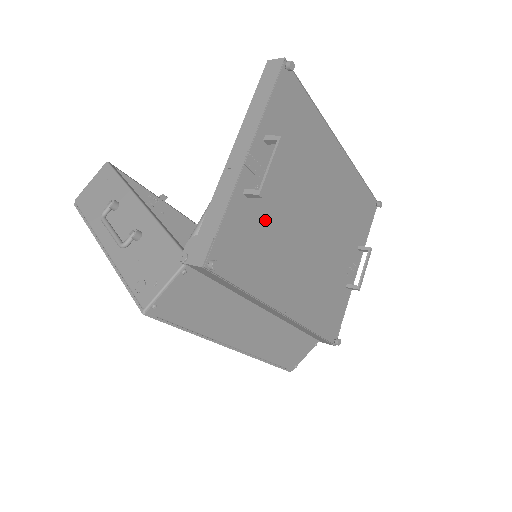
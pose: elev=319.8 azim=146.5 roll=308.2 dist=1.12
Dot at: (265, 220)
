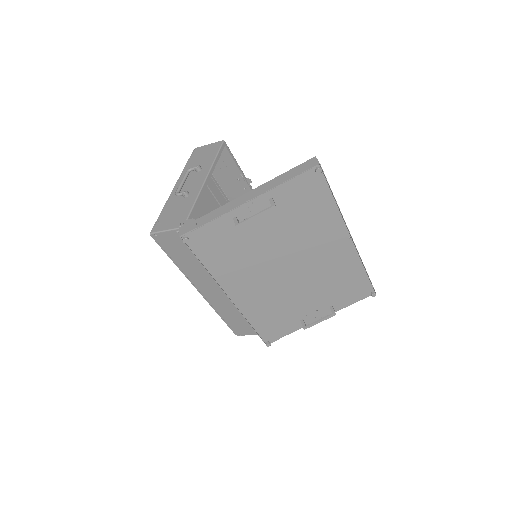
Dot at: (244, 241)
